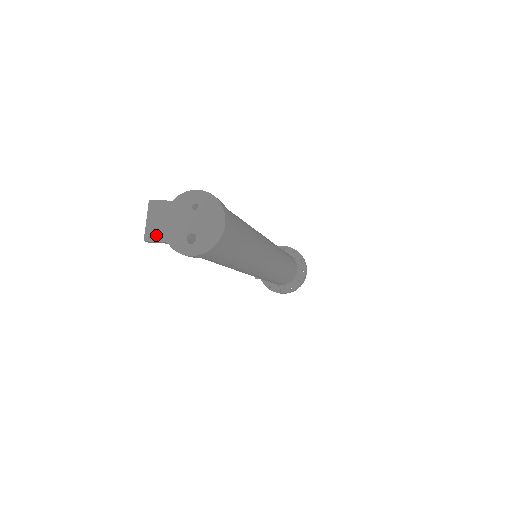
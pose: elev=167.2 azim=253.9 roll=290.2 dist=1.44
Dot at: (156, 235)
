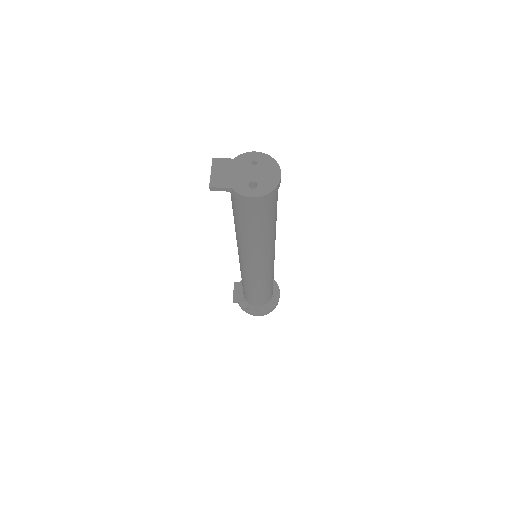
Dot at: (220, 183)
